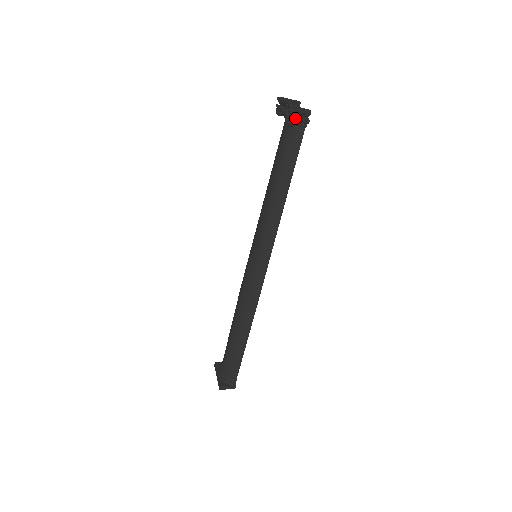
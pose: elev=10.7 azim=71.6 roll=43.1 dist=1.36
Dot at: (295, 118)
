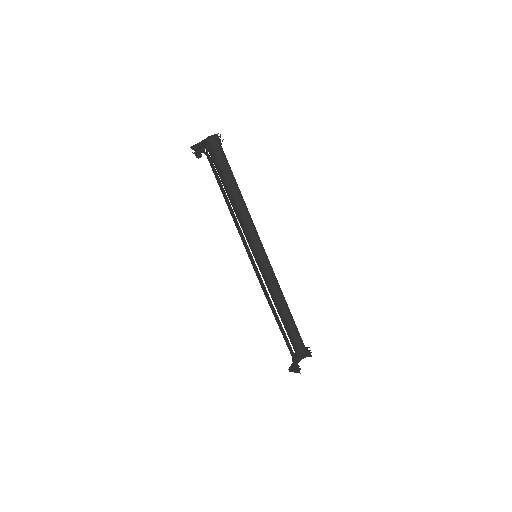
Dot at: (196, 152)
